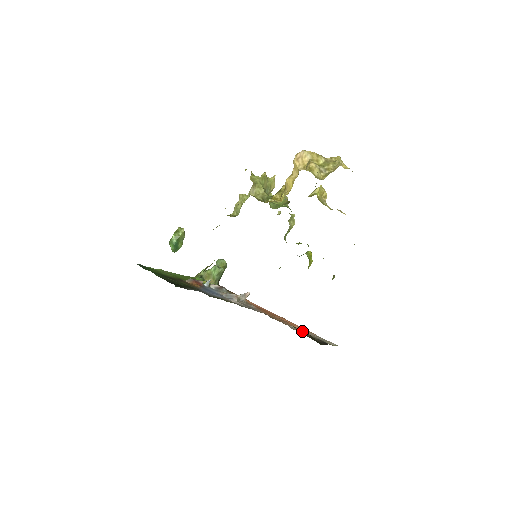
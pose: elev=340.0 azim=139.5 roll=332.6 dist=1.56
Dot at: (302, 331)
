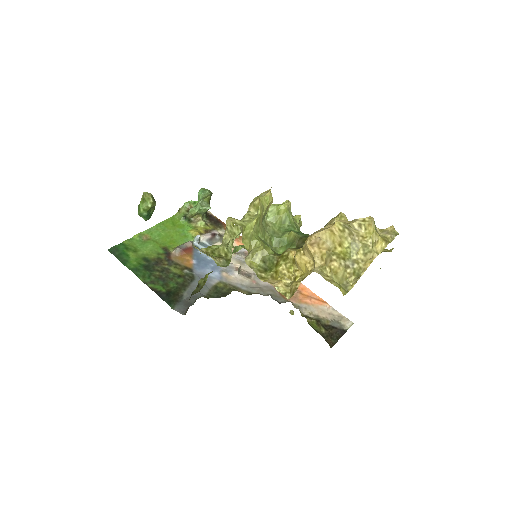
Dot at: (317, 328)
